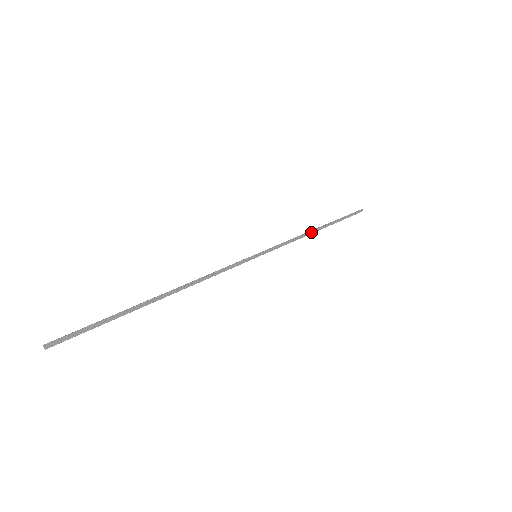
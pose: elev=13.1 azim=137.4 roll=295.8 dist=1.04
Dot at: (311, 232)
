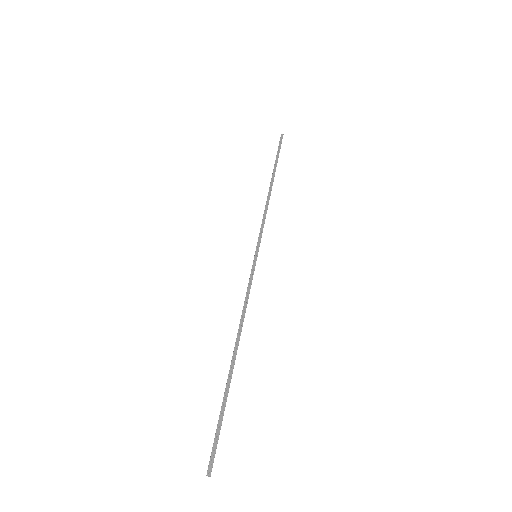
Dot at: (269, 194)
